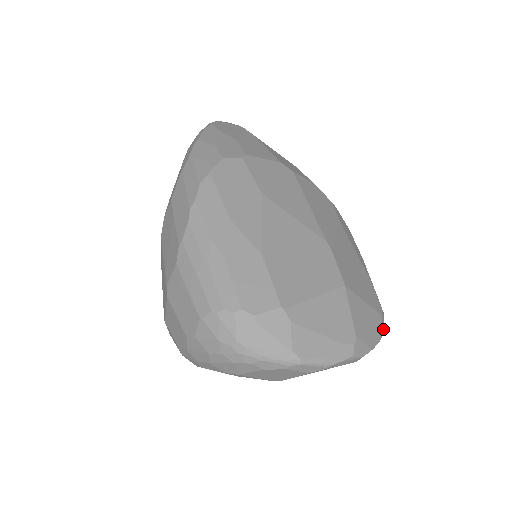
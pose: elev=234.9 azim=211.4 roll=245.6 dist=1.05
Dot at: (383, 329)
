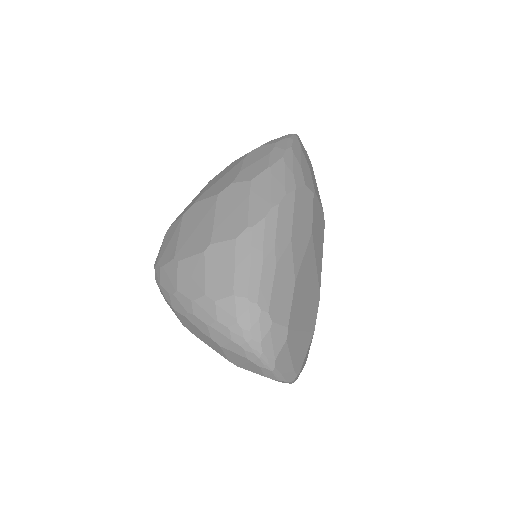
Dot at: occluded
